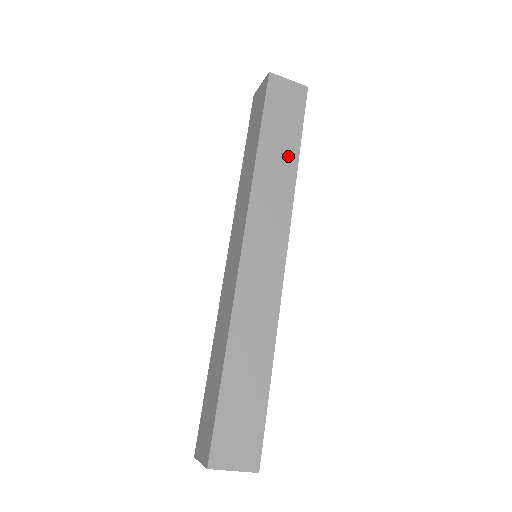
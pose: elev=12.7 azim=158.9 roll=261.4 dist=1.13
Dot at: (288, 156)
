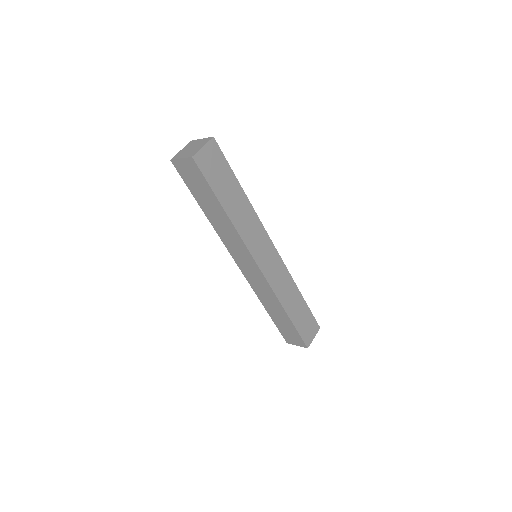
Dot at: (239, 197)
